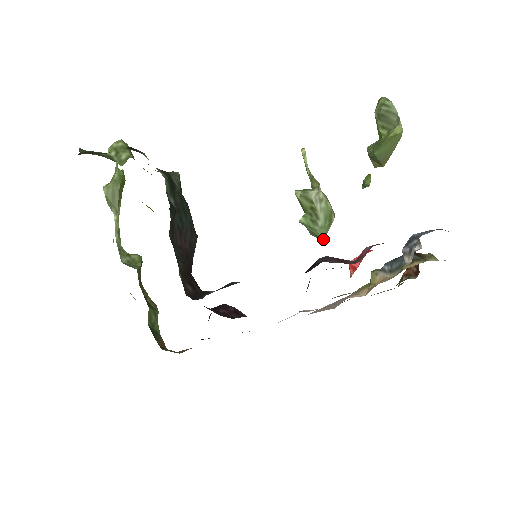
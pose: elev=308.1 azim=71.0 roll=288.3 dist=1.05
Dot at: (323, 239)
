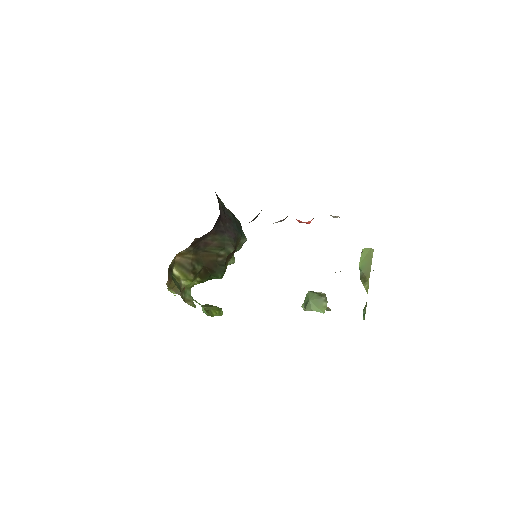
Dot at: (310, 299)
